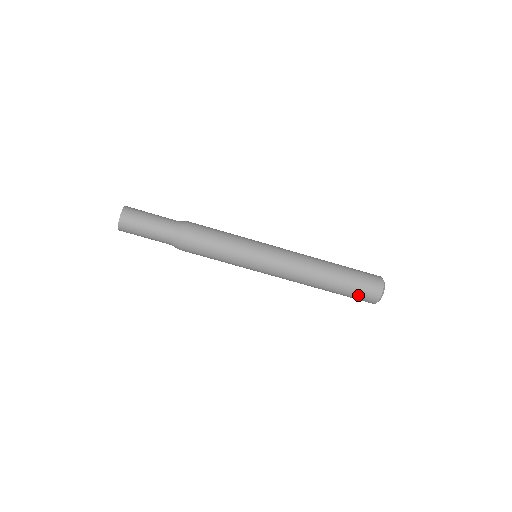
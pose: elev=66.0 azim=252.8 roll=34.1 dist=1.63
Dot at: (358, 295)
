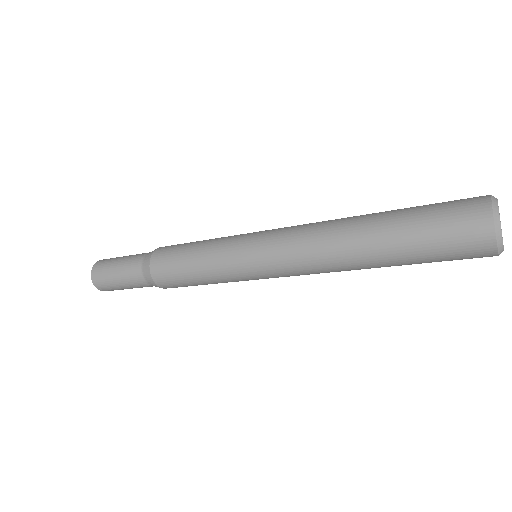
Dot at: (445, 252)
